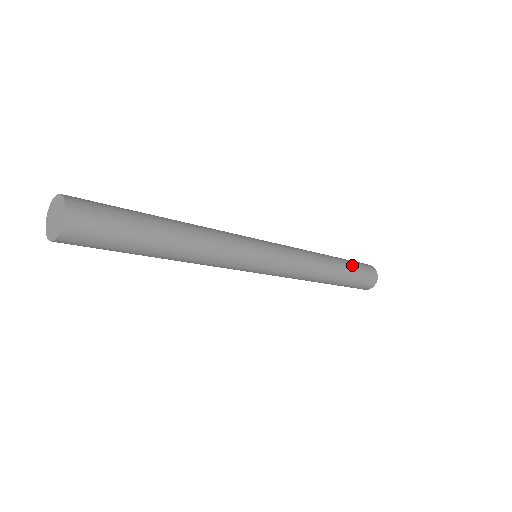
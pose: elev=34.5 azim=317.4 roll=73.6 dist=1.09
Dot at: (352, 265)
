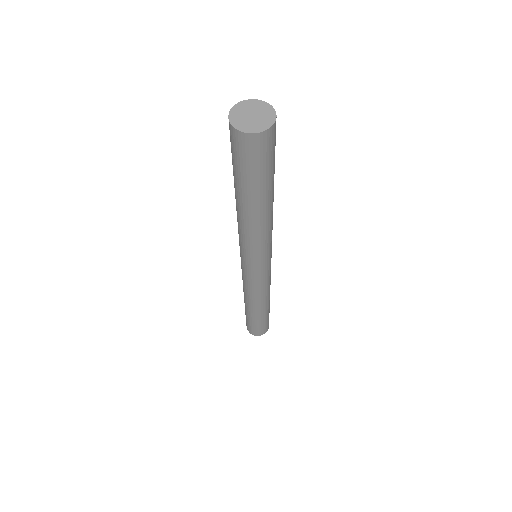
Dot at: occluded
